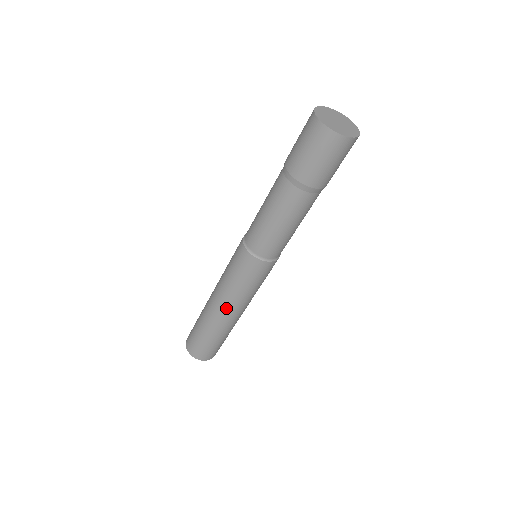
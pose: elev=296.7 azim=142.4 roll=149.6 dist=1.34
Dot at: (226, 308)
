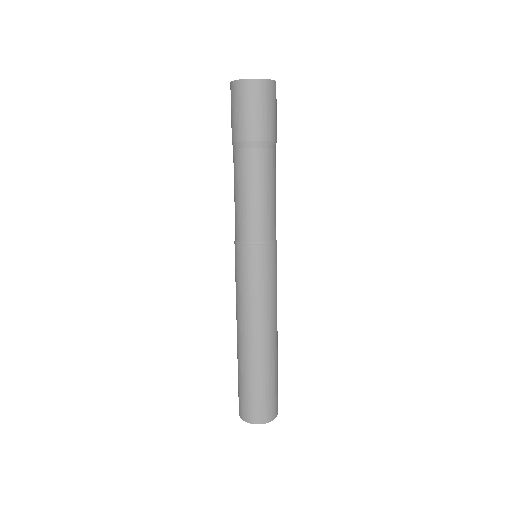
Dot at: (268, 326)
